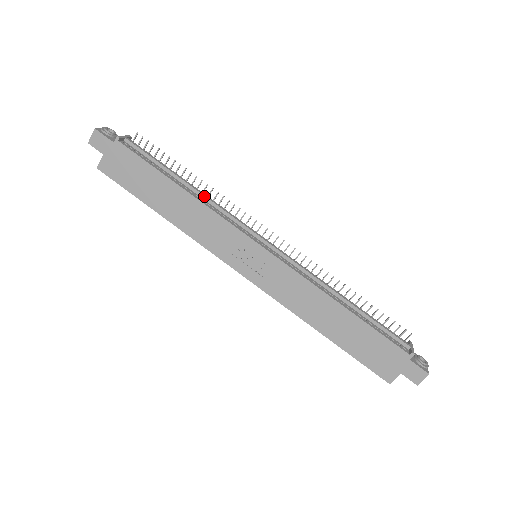
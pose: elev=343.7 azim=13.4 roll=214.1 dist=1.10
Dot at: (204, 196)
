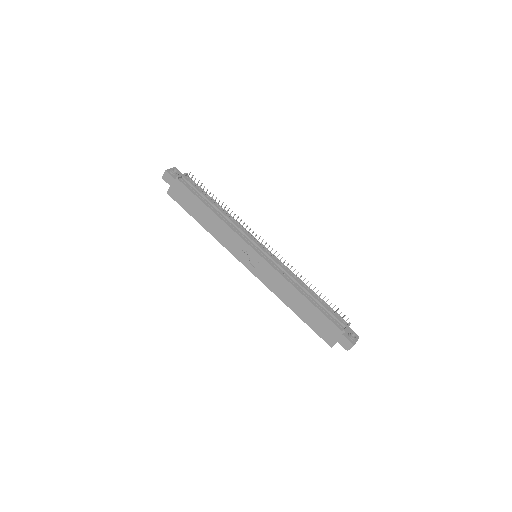
Dot at: (226, 216)
